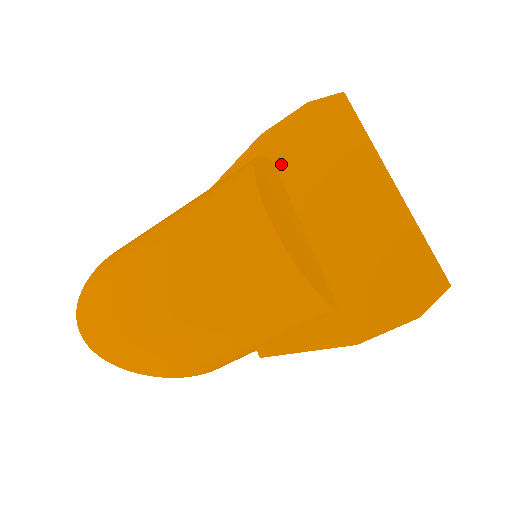
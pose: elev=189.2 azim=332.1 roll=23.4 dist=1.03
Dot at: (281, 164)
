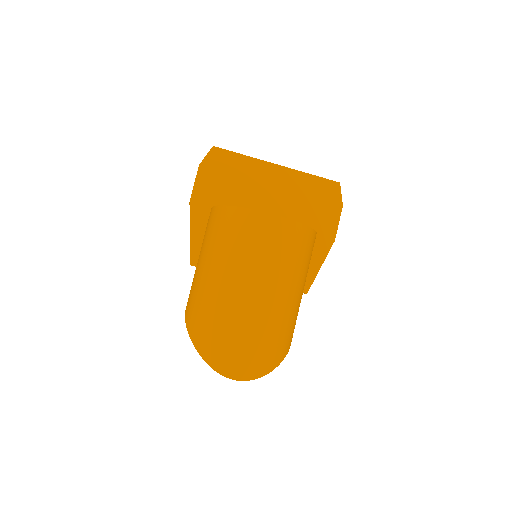
Dot at: occluded
